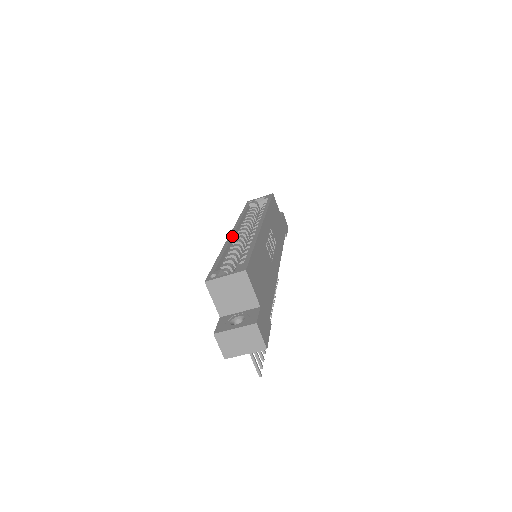
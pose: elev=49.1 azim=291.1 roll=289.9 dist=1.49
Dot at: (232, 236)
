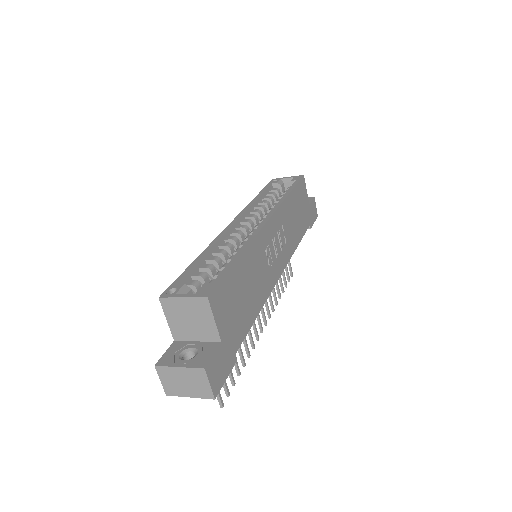
Dot at: (227, 230)
